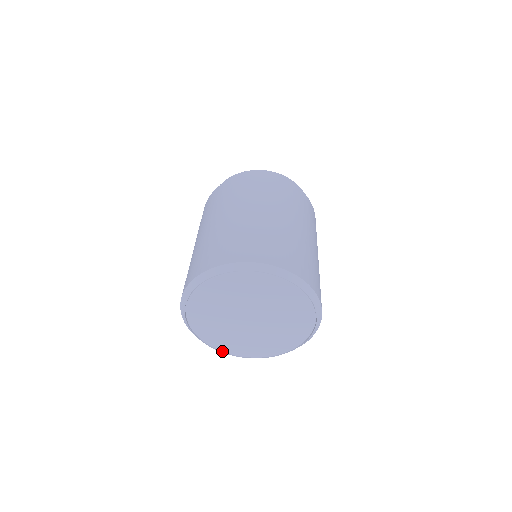
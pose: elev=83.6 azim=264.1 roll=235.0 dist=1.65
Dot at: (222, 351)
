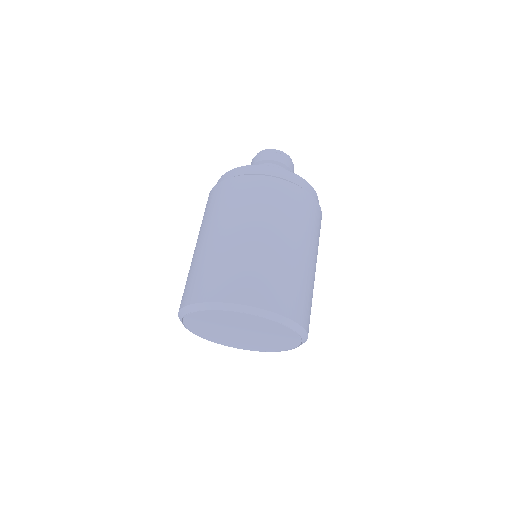
Dot at: (216, 342)
